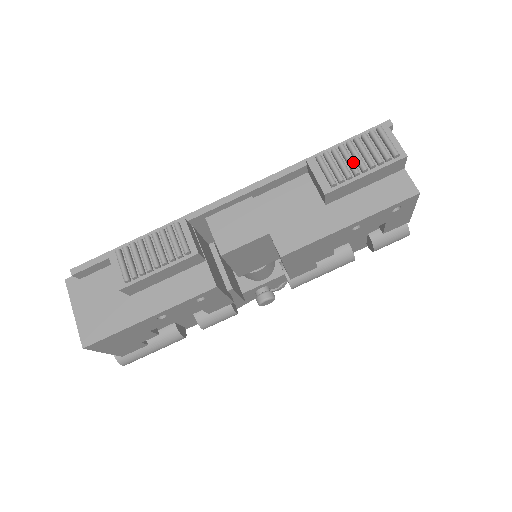
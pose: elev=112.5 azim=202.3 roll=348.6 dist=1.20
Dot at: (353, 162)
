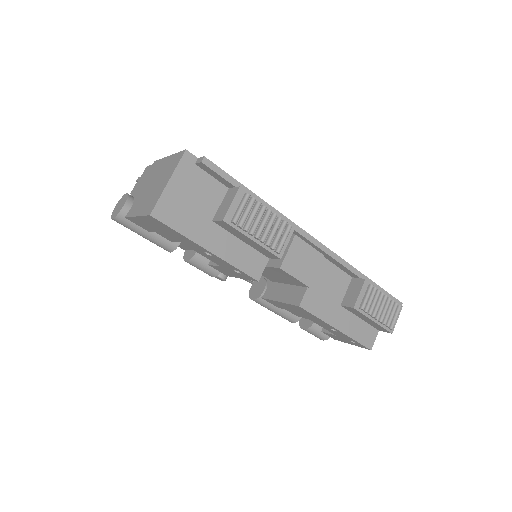
Dot at: (378, 309)
